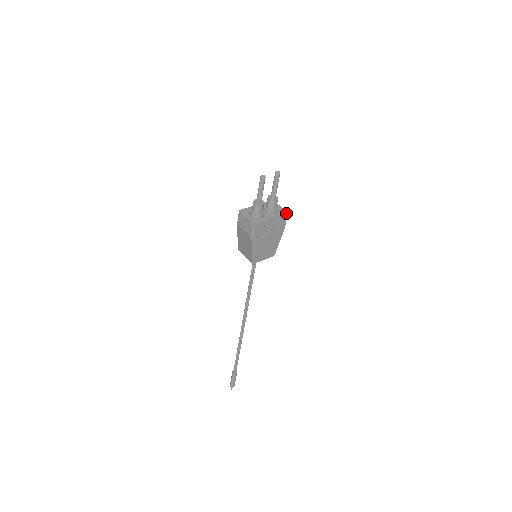
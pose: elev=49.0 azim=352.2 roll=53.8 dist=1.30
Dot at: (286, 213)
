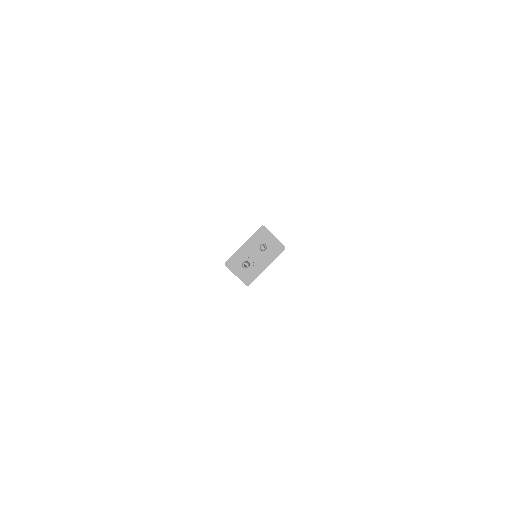
Dot at: (283, 249)
